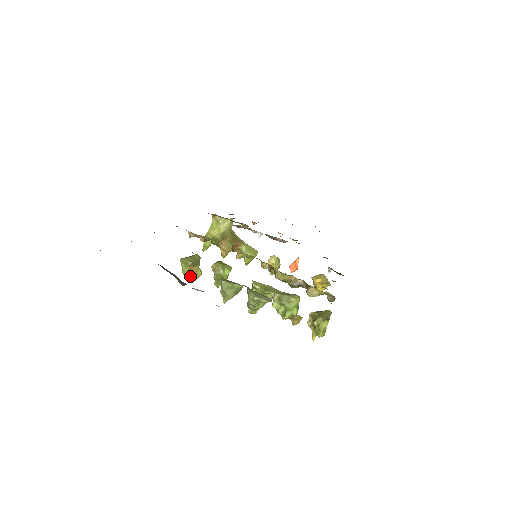
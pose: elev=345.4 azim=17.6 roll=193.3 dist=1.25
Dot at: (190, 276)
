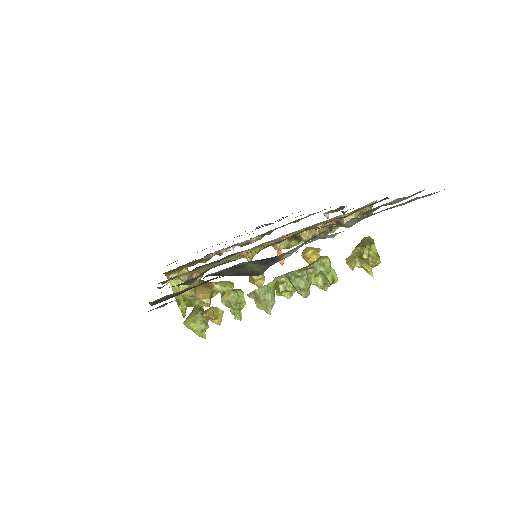
Dot at: occluded
